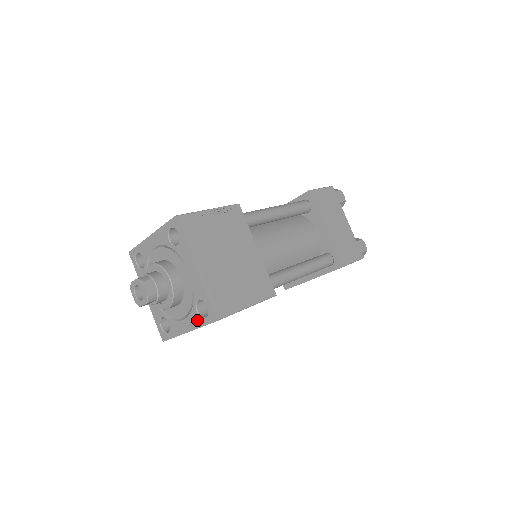
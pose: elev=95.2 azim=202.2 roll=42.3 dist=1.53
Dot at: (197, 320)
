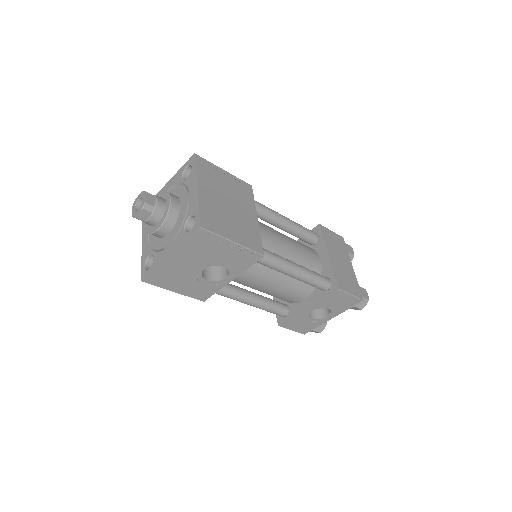
Dot at: (181, 238)
